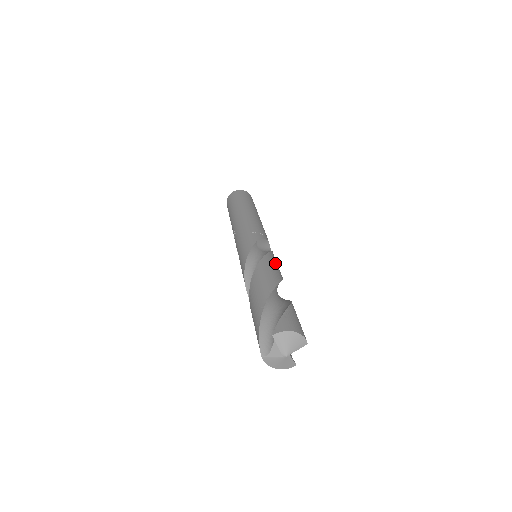
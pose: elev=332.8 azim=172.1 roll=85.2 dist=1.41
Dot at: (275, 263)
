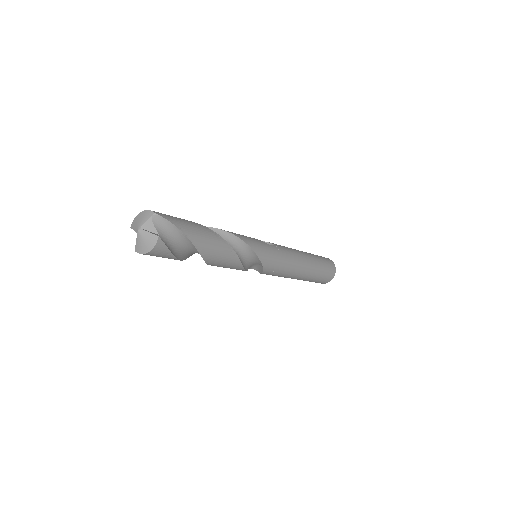
Dot at: occluded
